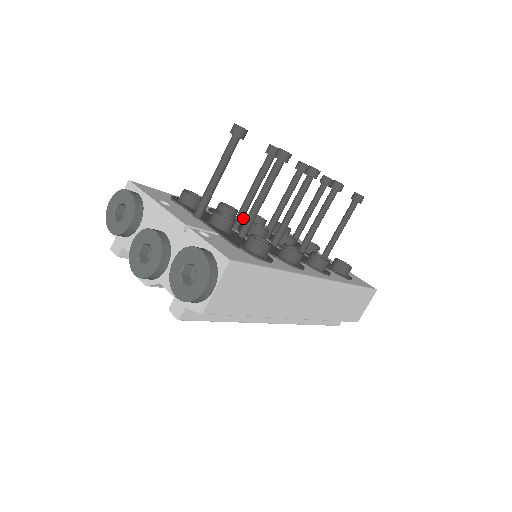
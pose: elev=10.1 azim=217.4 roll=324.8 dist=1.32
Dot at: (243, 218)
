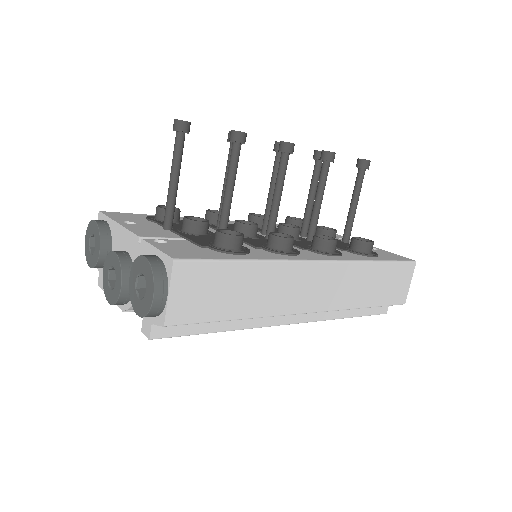
Dot at: occluded
